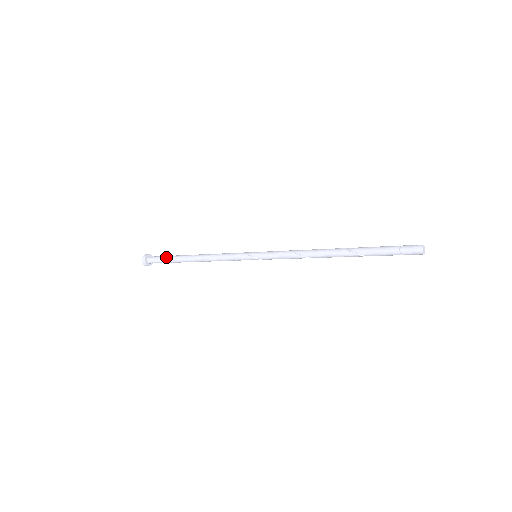
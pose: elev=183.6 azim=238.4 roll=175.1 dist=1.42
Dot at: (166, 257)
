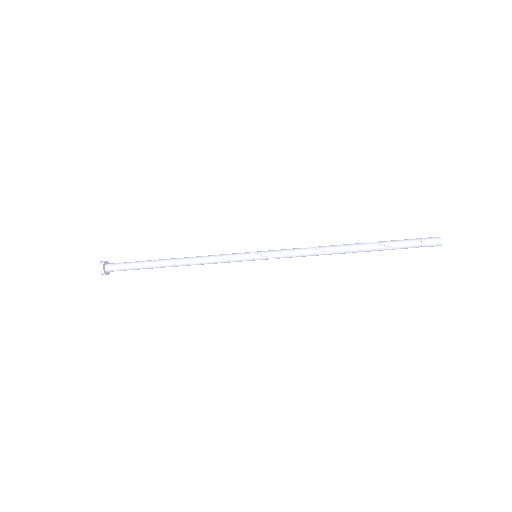
Dot at: (136, 261)
